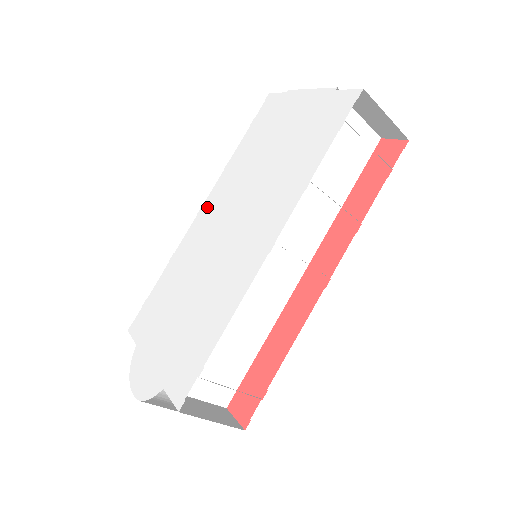
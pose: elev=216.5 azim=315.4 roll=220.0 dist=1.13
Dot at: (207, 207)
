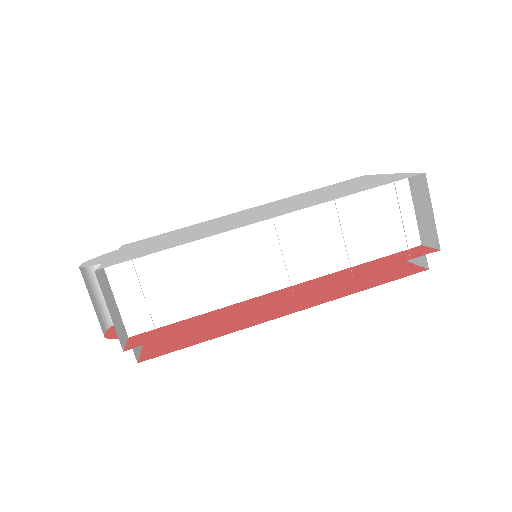
Dot at: (254, 208)
